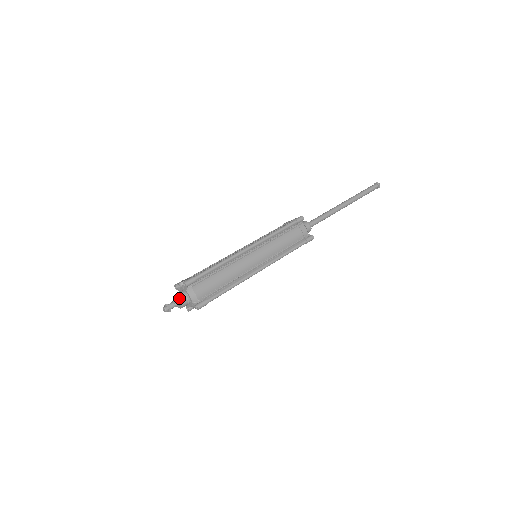
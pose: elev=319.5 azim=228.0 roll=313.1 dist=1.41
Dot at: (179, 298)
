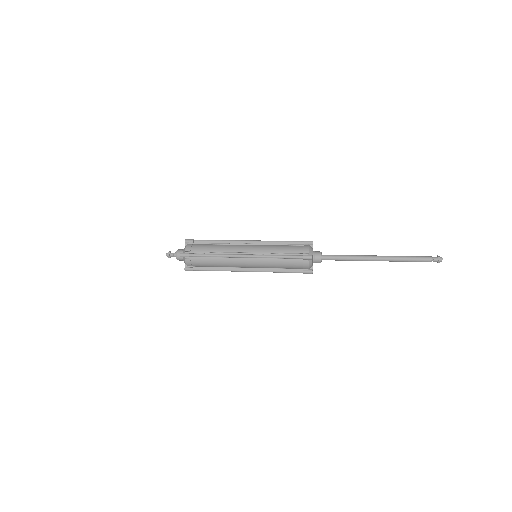
Dot at: (178, 249)
